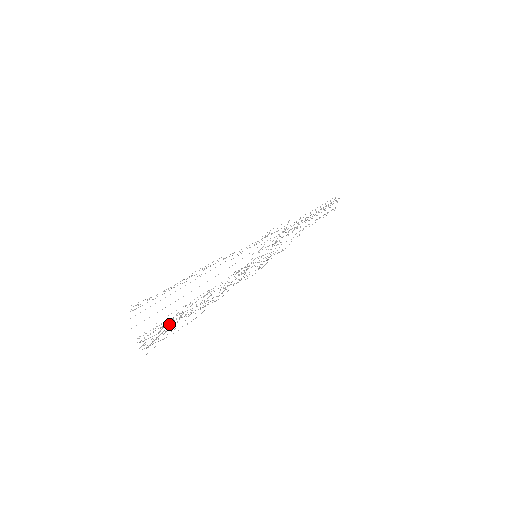
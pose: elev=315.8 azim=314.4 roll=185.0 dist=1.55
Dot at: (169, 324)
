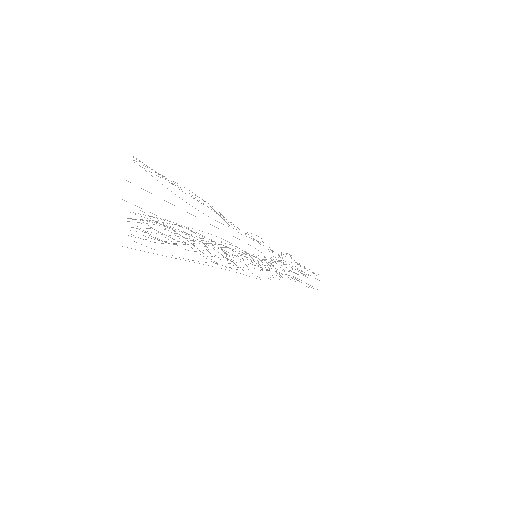
Dot at: occluded
